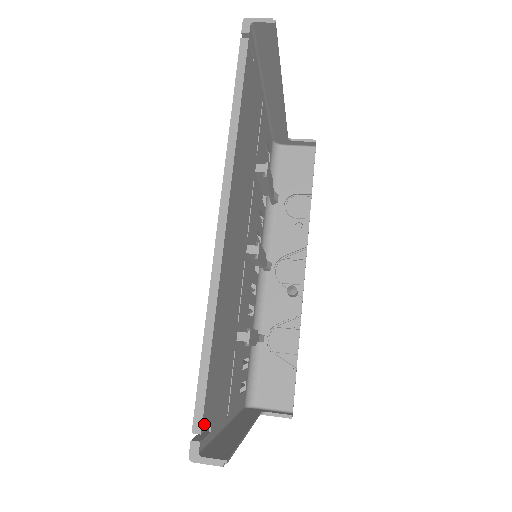
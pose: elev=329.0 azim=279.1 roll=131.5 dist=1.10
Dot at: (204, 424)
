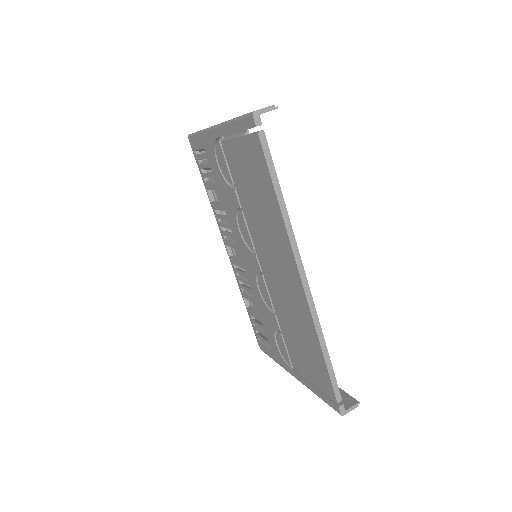
Dot at: occluded
